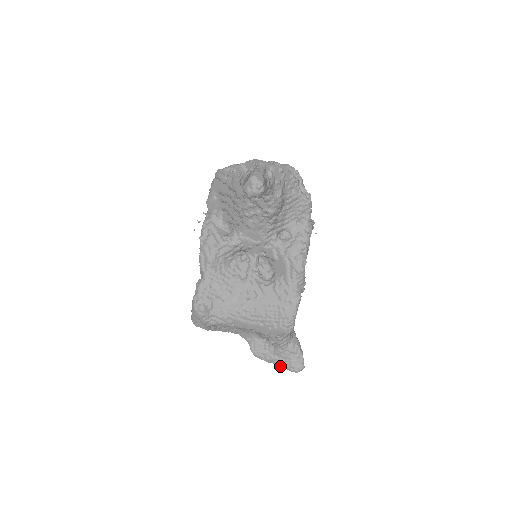
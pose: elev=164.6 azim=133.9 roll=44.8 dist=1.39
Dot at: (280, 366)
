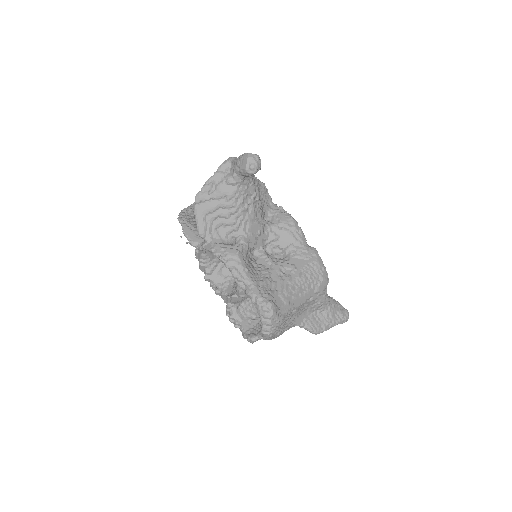
Dot at: occluded
